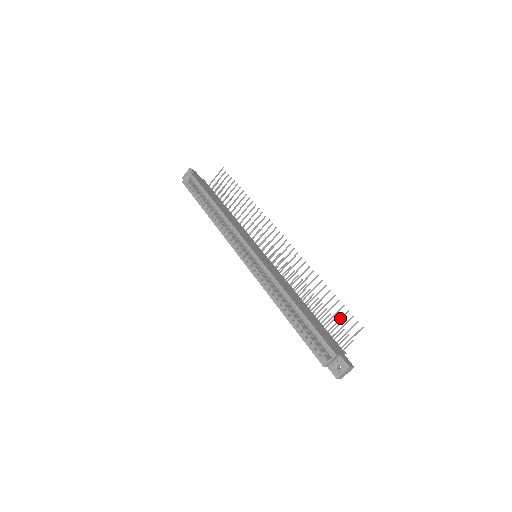
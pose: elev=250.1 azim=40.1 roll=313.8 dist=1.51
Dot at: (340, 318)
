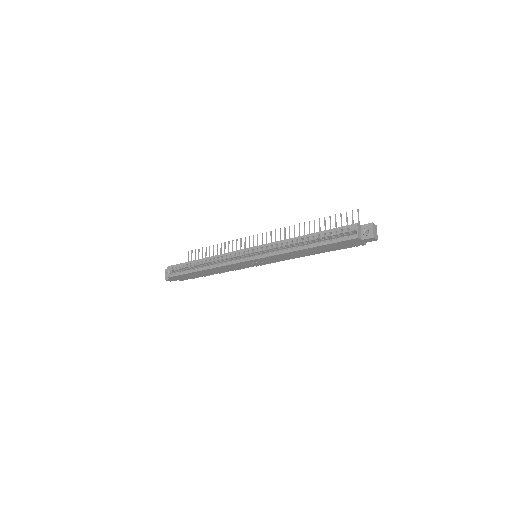
Dot at: (341, 222)
